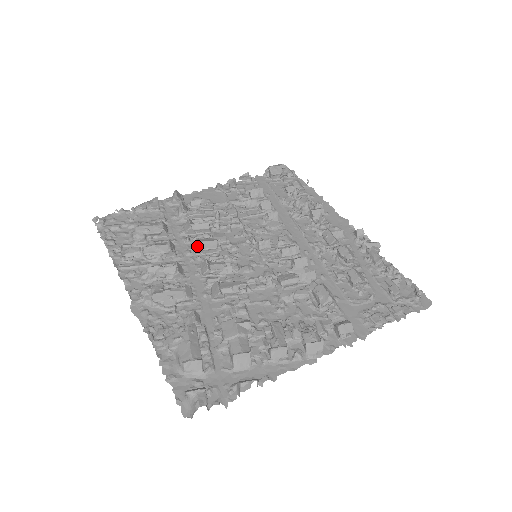
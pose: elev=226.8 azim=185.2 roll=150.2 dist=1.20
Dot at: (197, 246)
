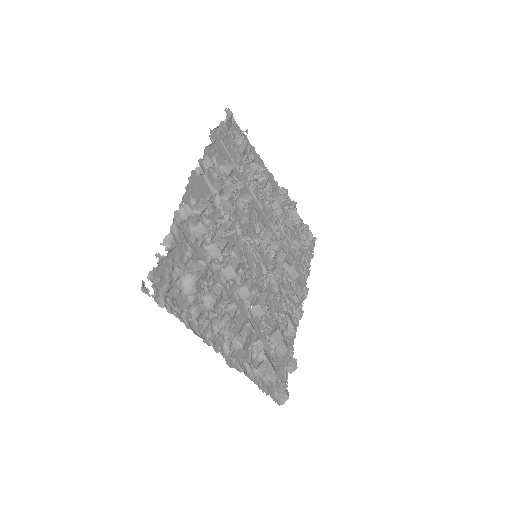
Dot at: (235, 275)
